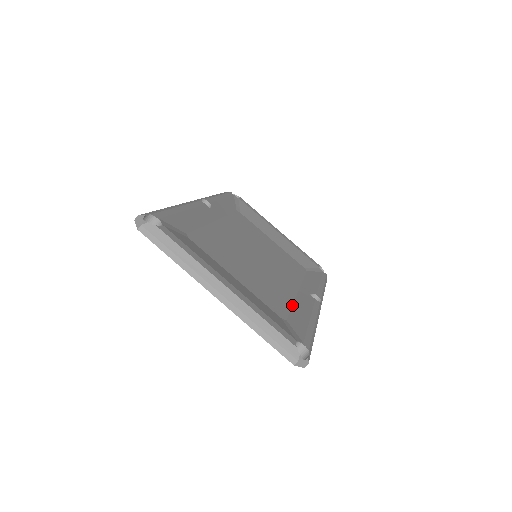
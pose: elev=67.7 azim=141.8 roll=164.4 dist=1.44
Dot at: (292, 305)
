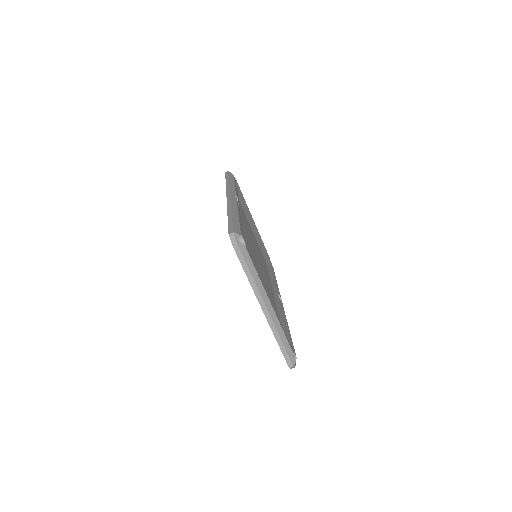
Dot at: (277, 309)
